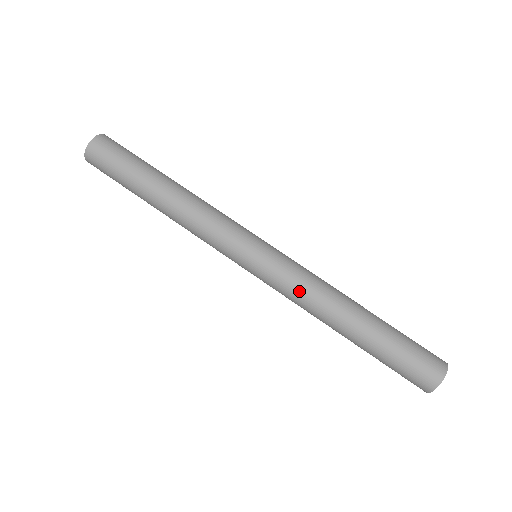
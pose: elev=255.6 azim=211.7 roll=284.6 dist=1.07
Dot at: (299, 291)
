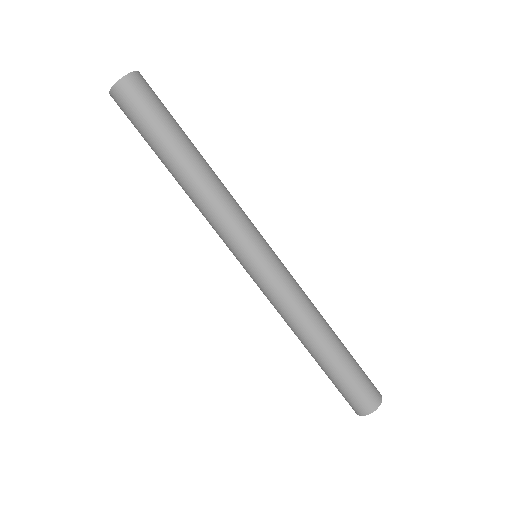
Dot at: (289, 303)
